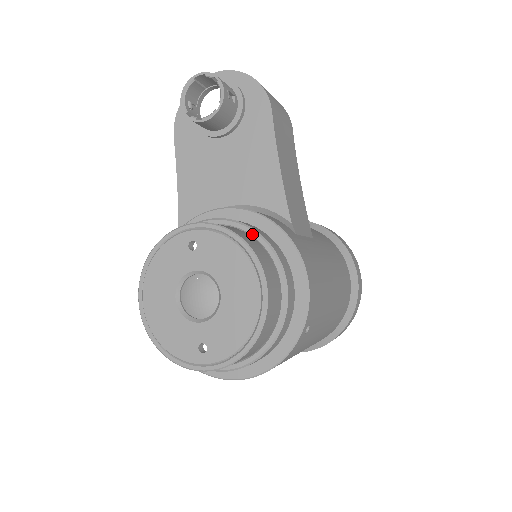
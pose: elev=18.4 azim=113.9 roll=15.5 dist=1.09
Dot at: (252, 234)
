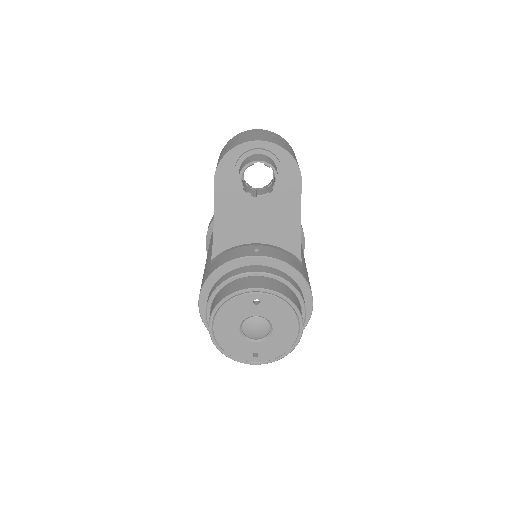
Dot at: (289, 286)
